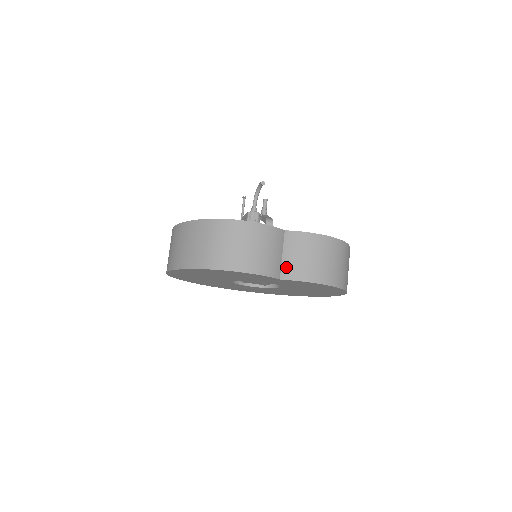
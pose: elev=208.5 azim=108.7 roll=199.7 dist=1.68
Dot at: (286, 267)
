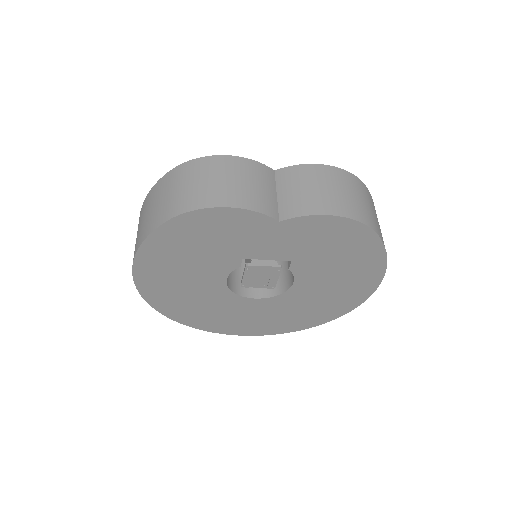
Dot at: (285, 205)
